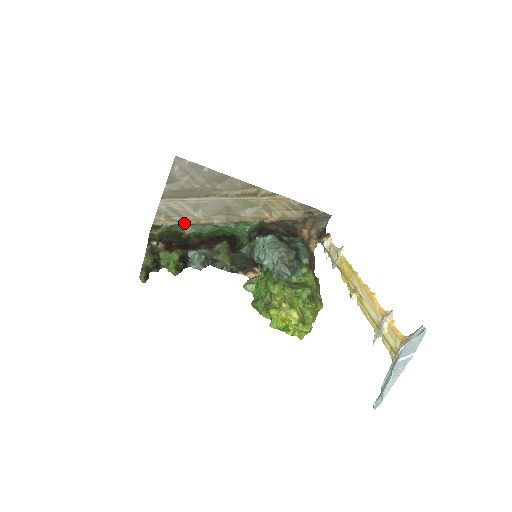
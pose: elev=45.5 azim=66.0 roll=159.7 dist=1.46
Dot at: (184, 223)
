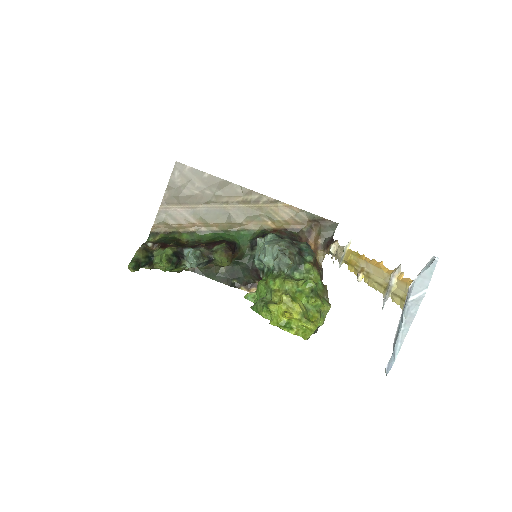
Dot at: (183, 230)
